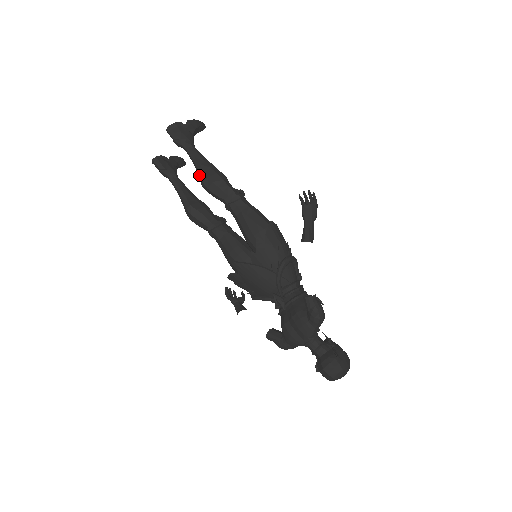
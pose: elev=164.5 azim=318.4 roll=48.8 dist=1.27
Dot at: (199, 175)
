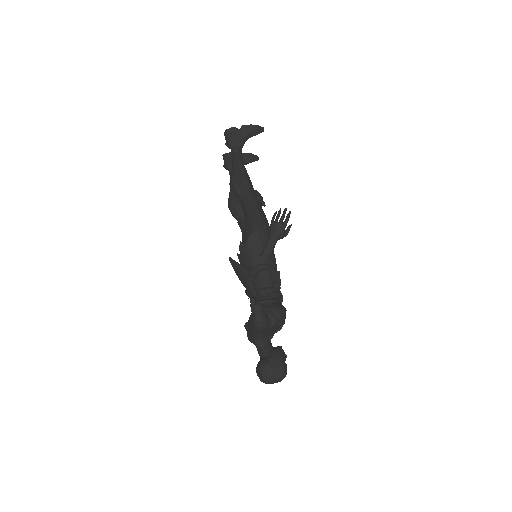
Dot at: occluded
